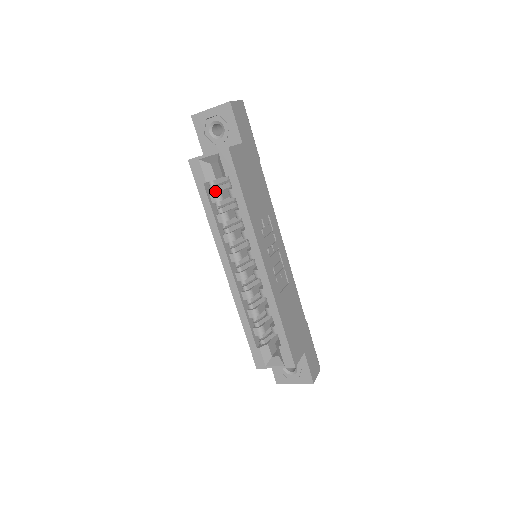
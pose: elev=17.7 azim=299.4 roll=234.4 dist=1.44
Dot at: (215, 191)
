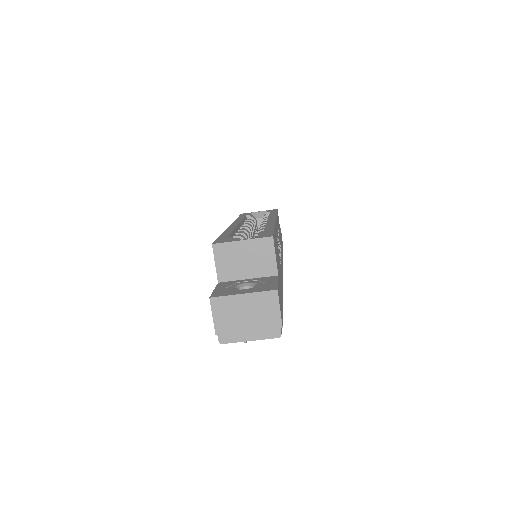
Dot at: occluded
